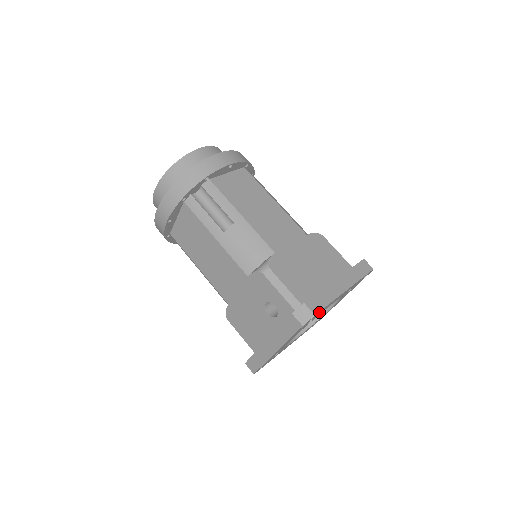
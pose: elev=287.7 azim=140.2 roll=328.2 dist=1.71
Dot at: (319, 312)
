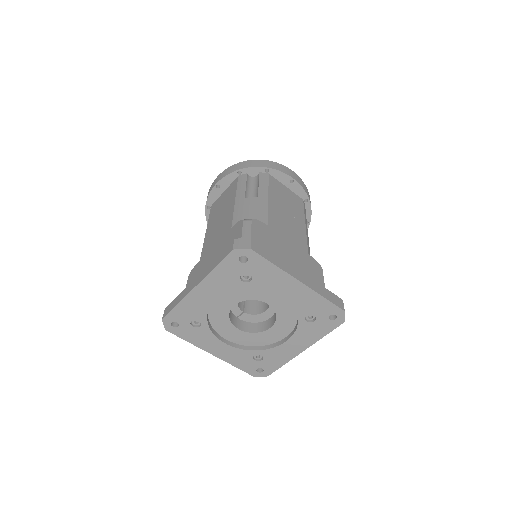
Dot at: (258, 260)
